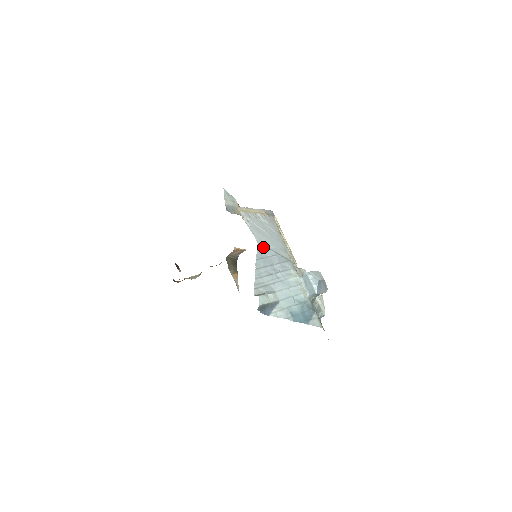
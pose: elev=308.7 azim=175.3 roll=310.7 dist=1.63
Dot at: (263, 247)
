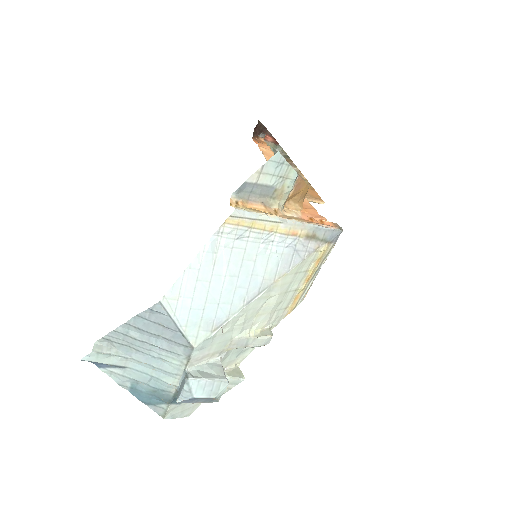
Dot at: (162, 311)
